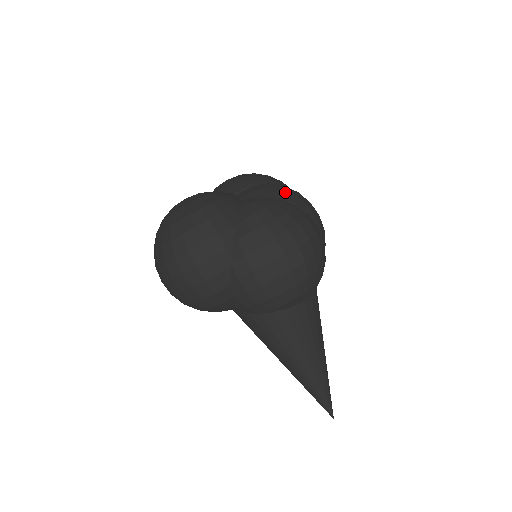
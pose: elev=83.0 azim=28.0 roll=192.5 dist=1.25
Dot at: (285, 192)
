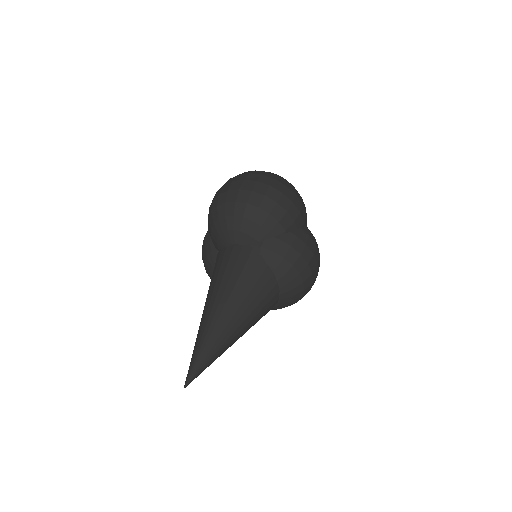
Dot at: occluded
